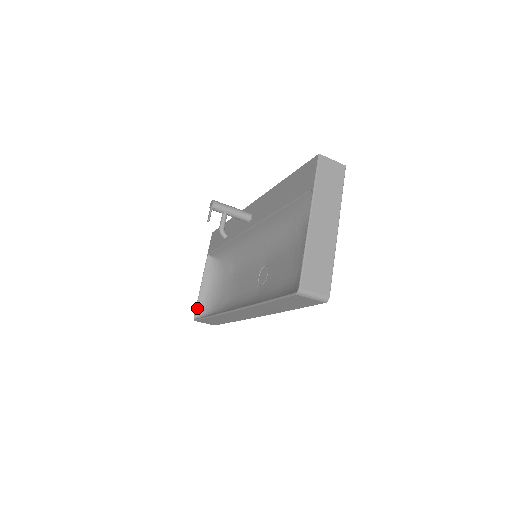
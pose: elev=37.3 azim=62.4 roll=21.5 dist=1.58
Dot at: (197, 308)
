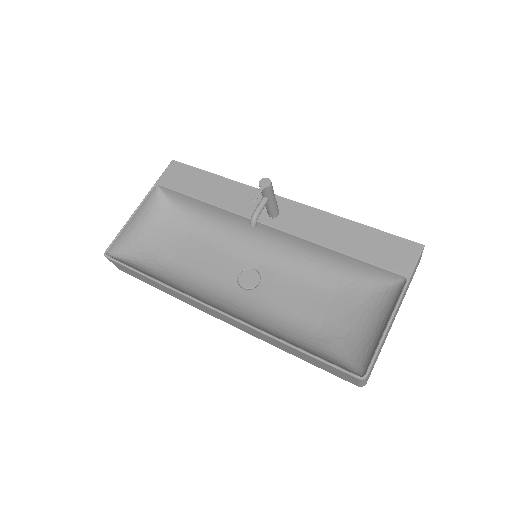
Dot at: (115, 242)
